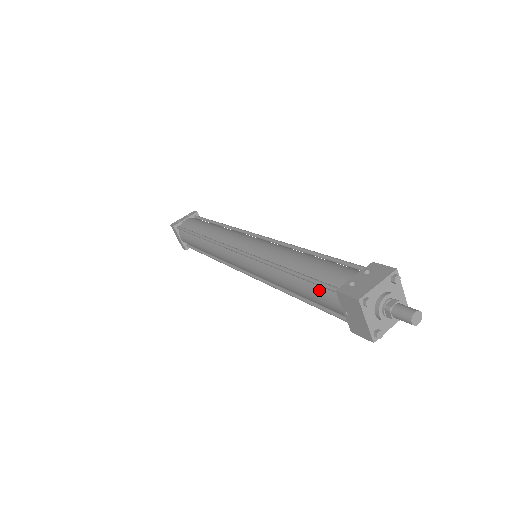
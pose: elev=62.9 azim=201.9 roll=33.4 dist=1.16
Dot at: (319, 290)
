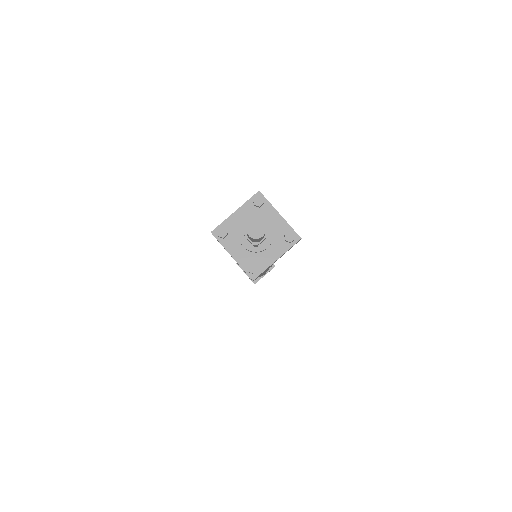
Dot at: occluded
